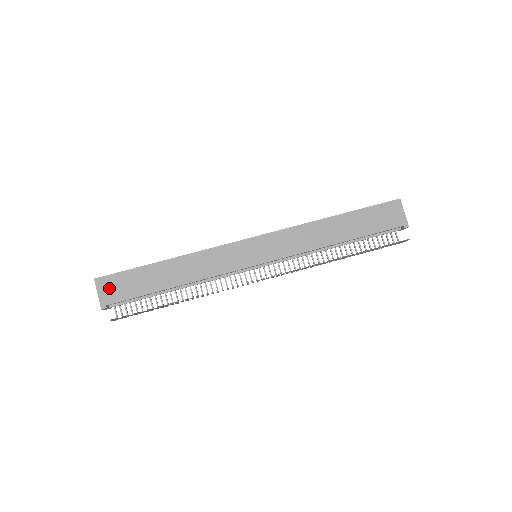
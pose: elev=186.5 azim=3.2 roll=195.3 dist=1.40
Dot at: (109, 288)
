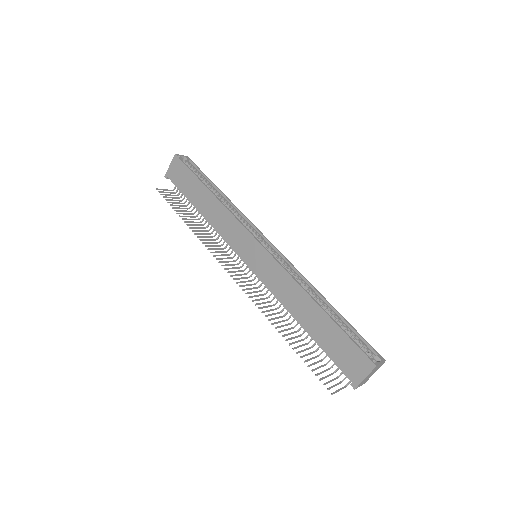
Dot at: (176, 169)
